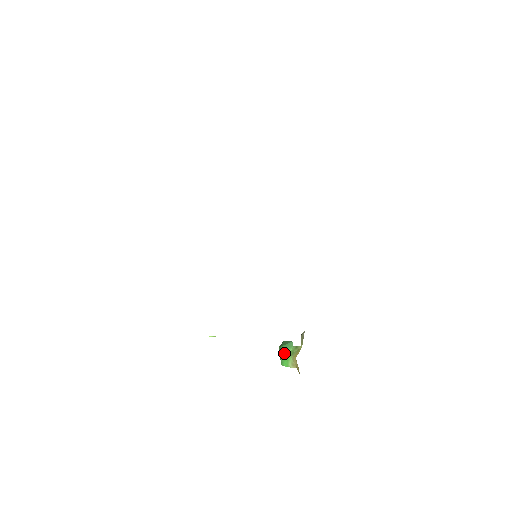
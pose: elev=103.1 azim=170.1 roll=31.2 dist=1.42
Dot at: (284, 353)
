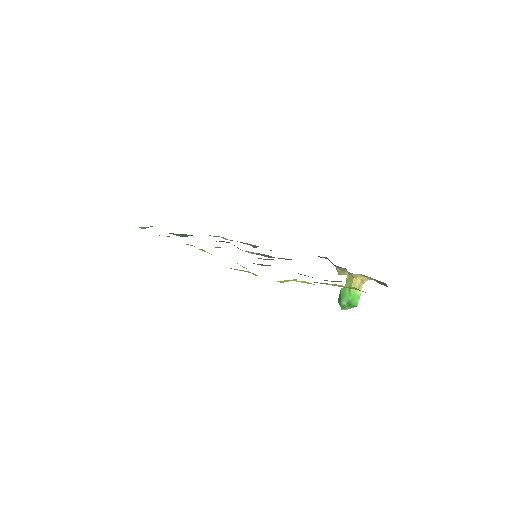
Dot at: (347, 298)
